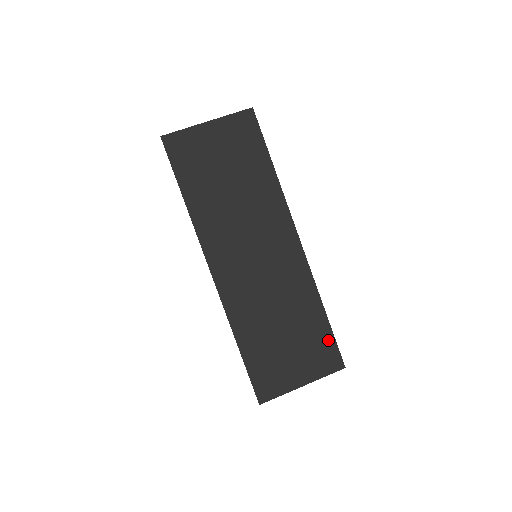
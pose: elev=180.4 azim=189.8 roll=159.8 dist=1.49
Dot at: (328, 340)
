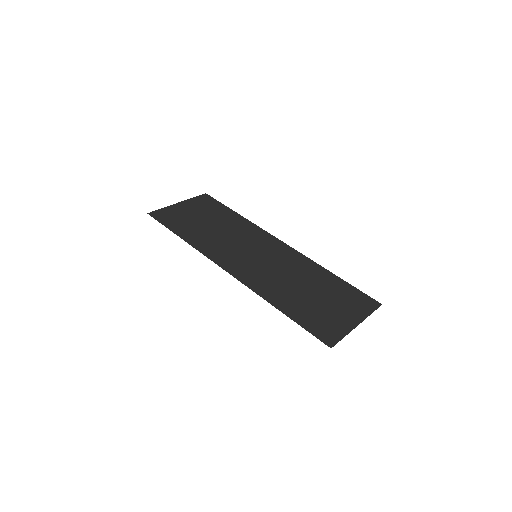
Dot at: (352, 291)
